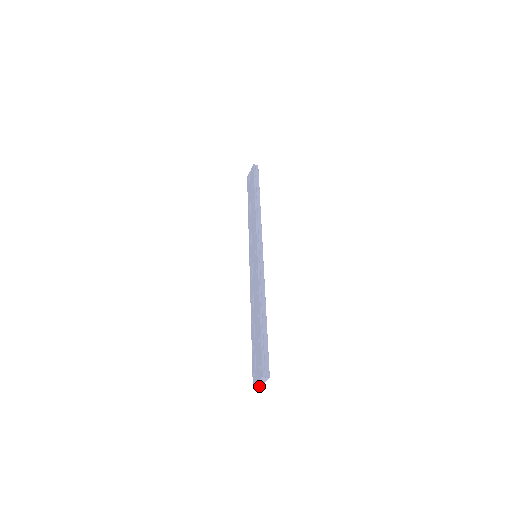
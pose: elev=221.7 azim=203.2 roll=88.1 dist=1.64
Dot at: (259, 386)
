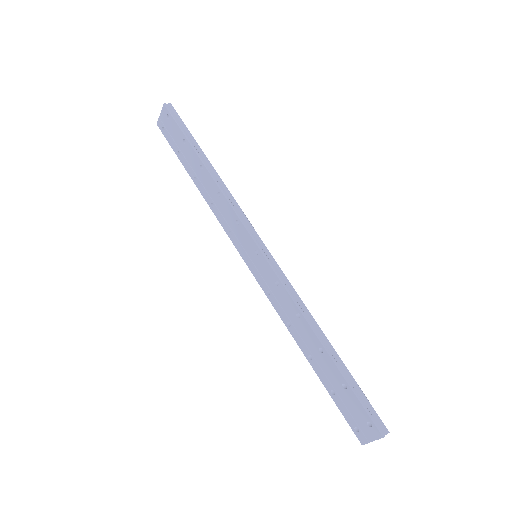
Dot at: (369, 440)
